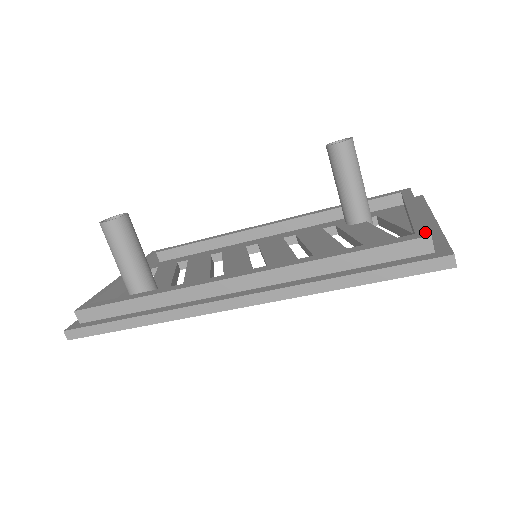
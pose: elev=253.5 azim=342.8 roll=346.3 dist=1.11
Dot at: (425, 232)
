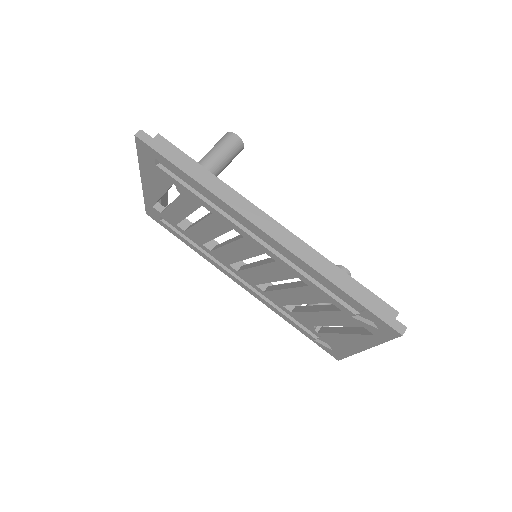
Dot at: occluded
